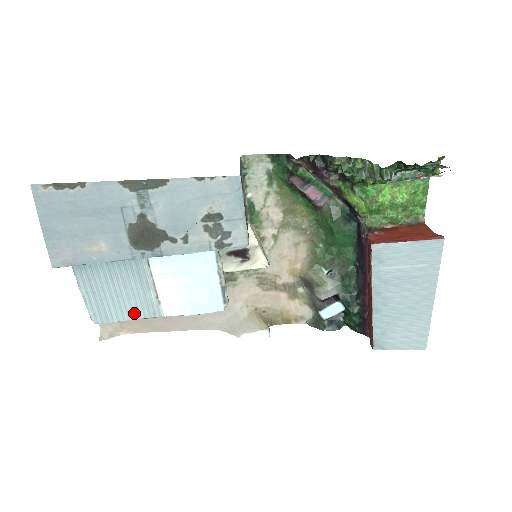
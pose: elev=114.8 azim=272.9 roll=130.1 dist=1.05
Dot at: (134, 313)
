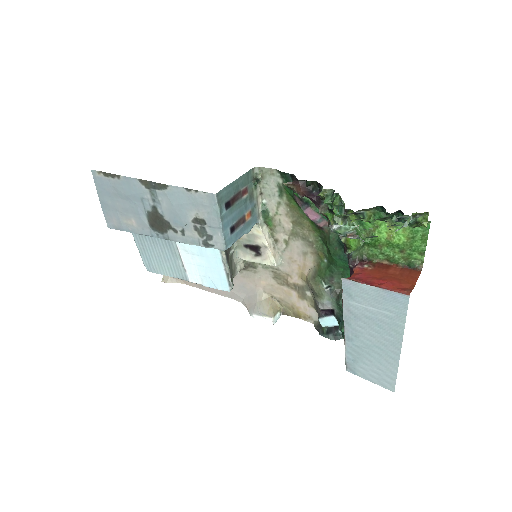
Dot at: (170, 272)
